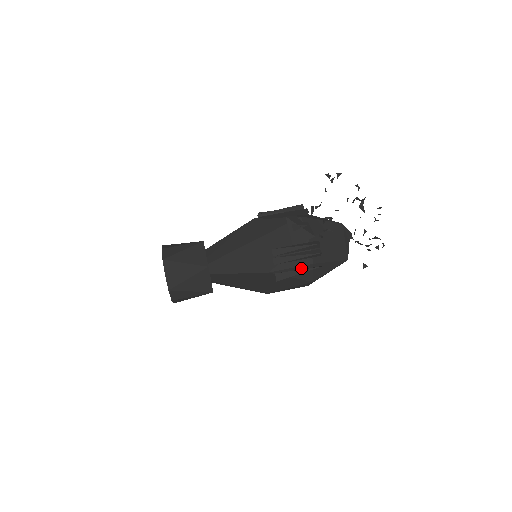
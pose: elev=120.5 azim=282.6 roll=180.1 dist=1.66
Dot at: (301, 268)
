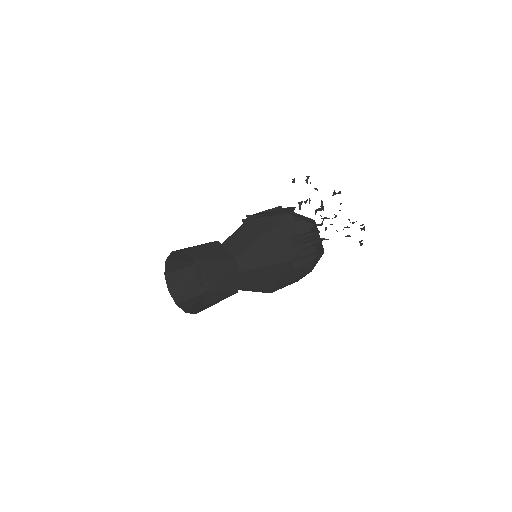
Dot at: (308, 256)
